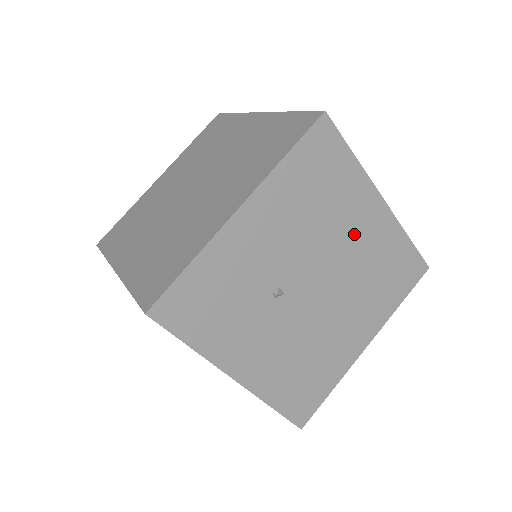
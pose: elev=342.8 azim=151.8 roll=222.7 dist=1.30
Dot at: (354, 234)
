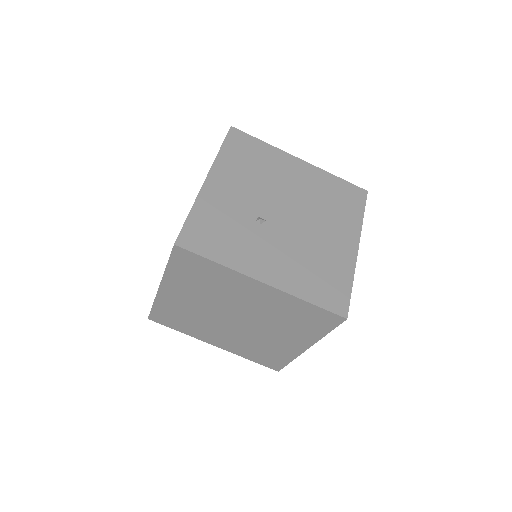
Dot at: (293, 180)
